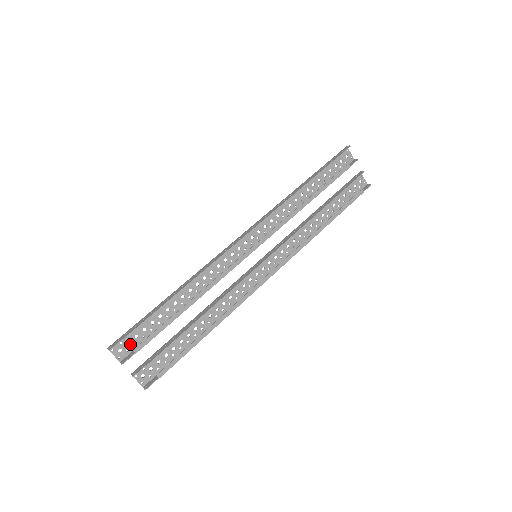
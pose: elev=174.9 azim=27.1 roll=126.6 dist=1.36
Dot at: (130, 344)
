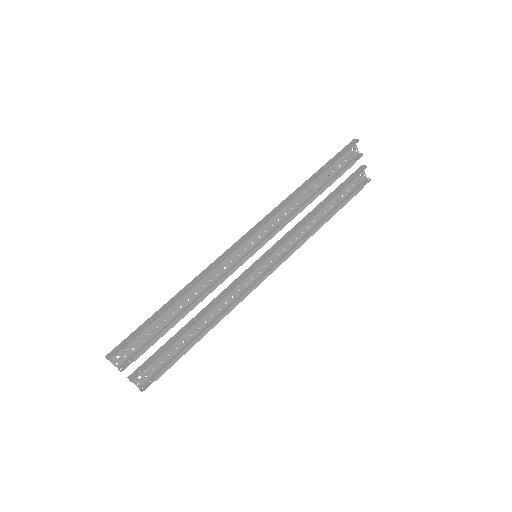
Dot at: (128, 350)
